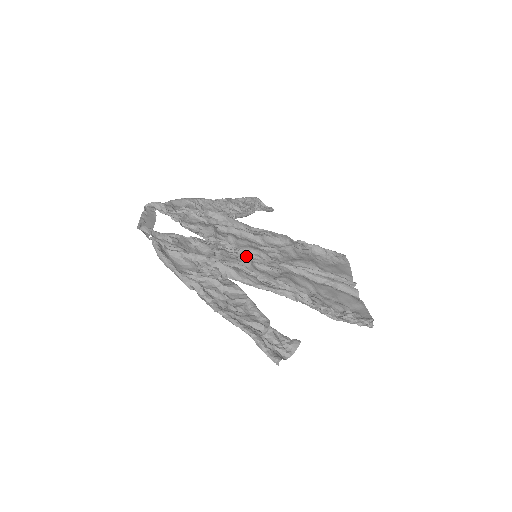
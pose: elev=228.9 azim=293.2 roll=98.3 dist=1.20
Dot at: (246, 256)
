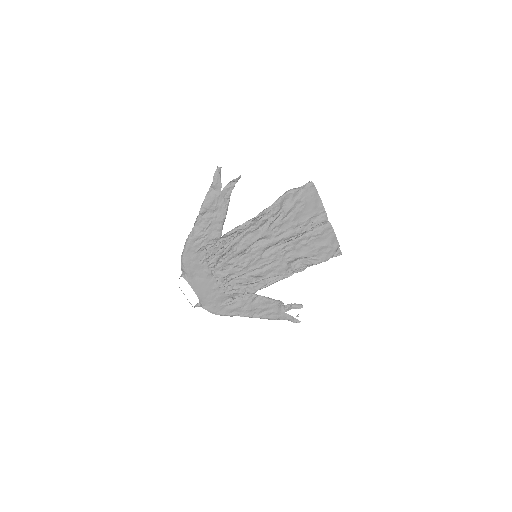
Dot at: (249, 258)
